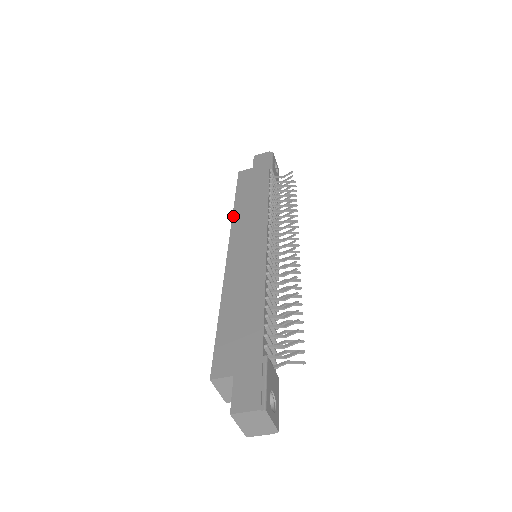
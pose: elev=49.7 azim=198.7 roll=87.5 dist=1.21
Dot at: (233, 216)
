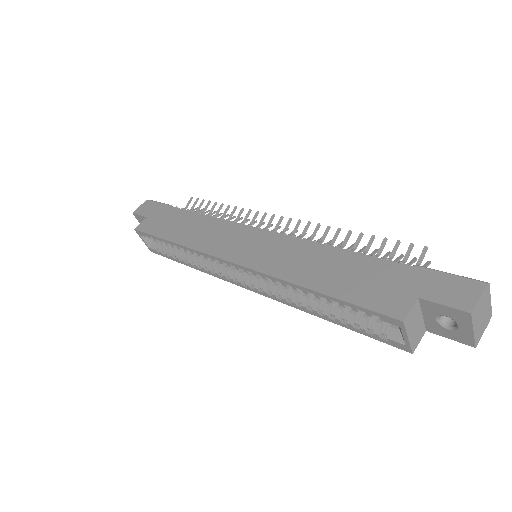
Dot at: (190, 247)
